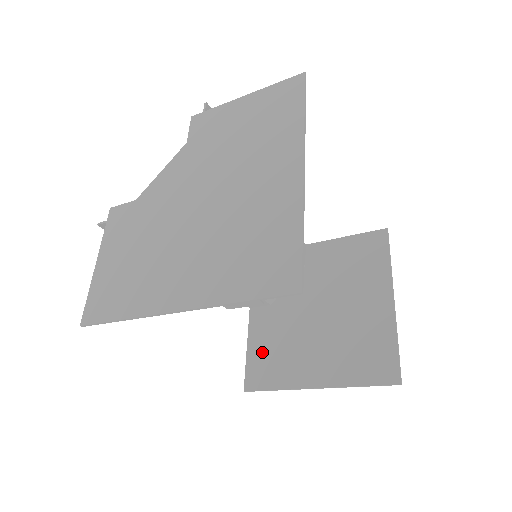
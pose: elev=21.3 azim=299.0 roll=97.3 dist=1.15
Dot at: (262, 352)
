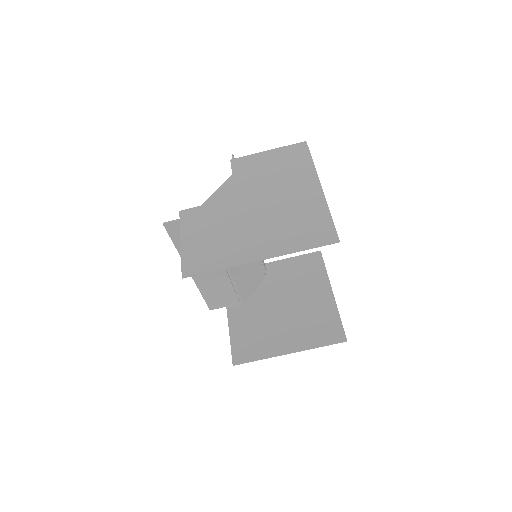
Dot at: (243, 337)
